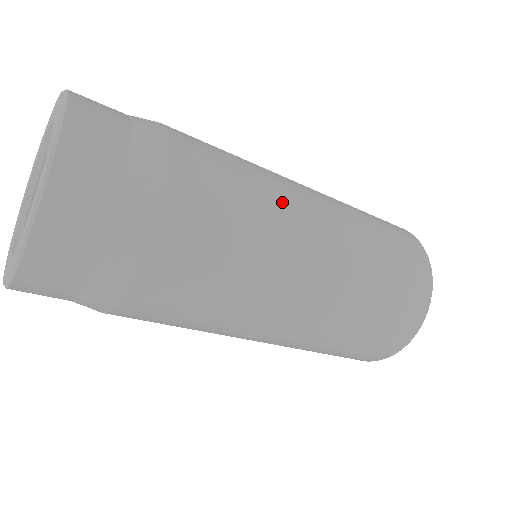
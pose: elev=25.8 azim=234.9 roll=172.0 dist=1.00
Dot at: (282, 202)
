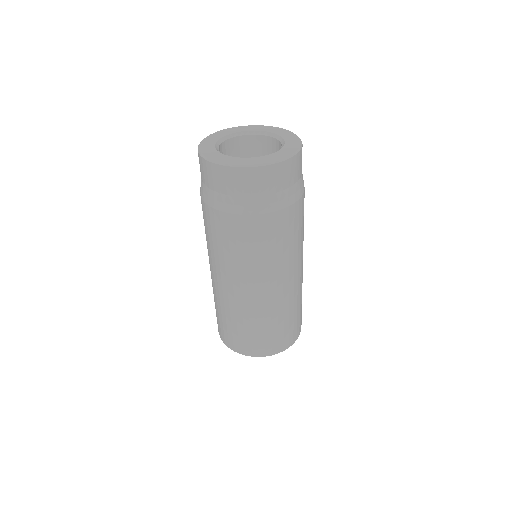
Dot at: occluded
